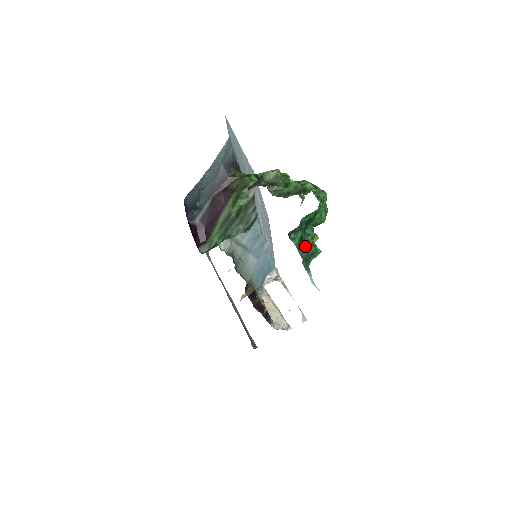
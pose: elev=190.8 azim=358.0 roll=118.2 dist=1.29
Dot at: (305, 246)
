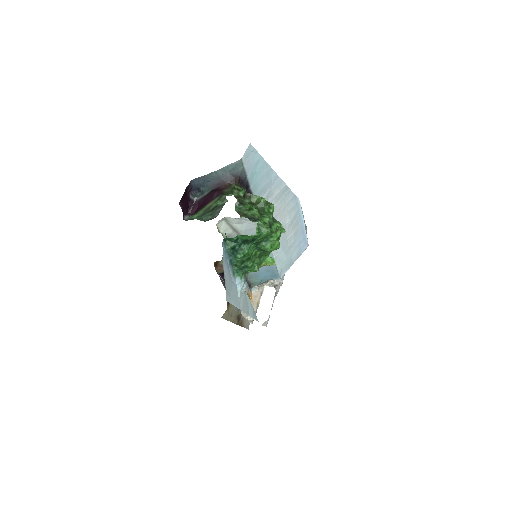
Dot at: (236, 255)
